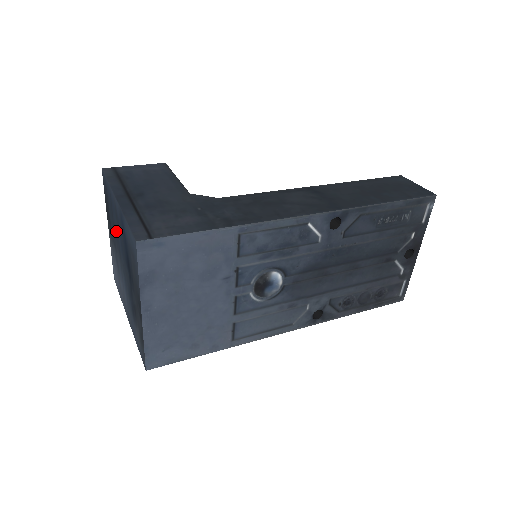
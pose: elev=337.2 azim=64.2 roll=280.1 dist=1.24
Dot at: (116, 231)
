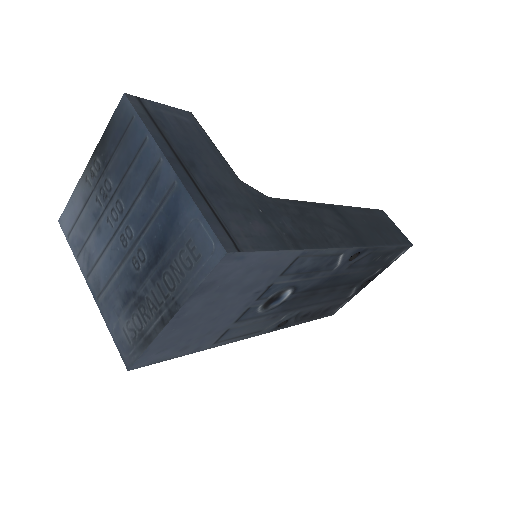
Dot at: (131, 190)
